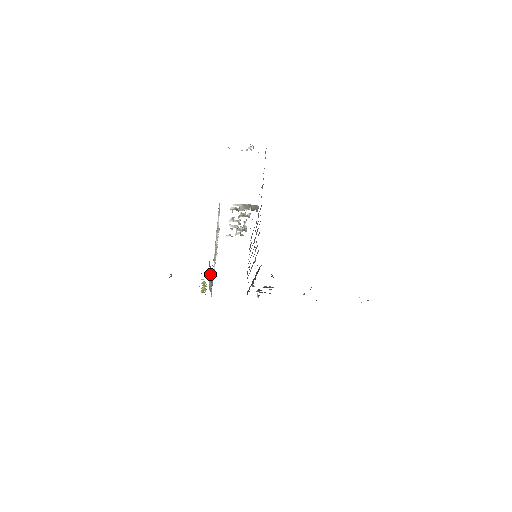
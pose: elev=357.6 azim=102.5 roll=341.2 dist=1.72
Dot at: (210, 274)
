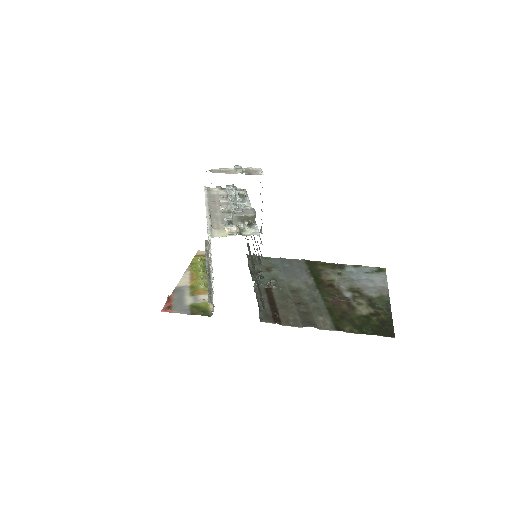
Dot at: occluded
